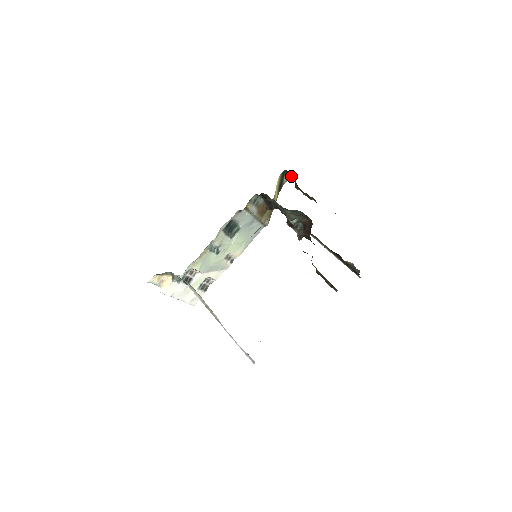
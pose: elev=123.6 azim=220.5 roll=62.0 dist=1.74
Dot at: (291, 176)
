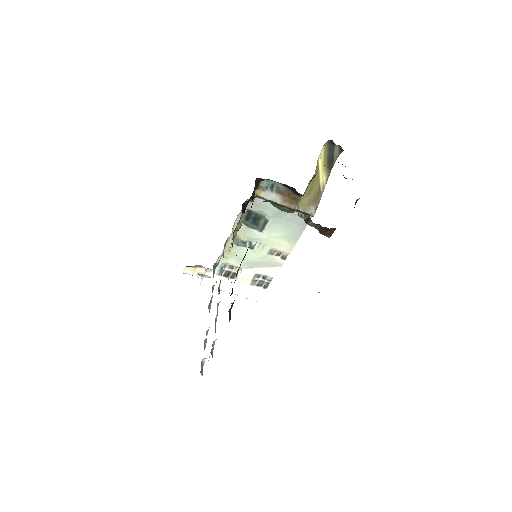
Dot at: occluded
